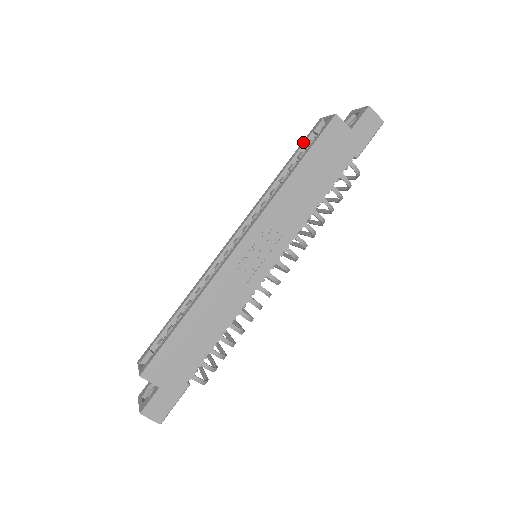
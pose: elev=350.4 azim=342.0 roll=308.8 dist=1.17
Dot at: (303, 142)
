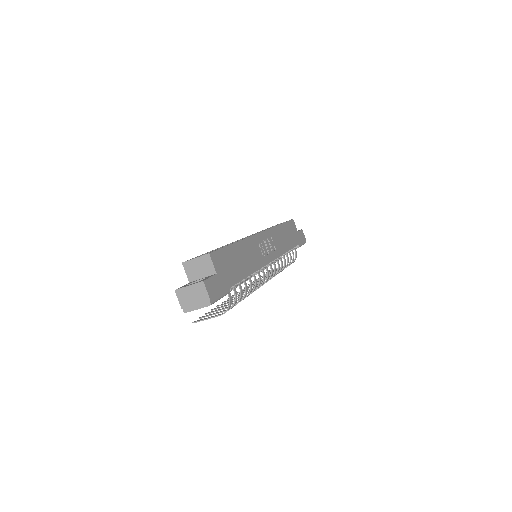
Dot at: occluded
